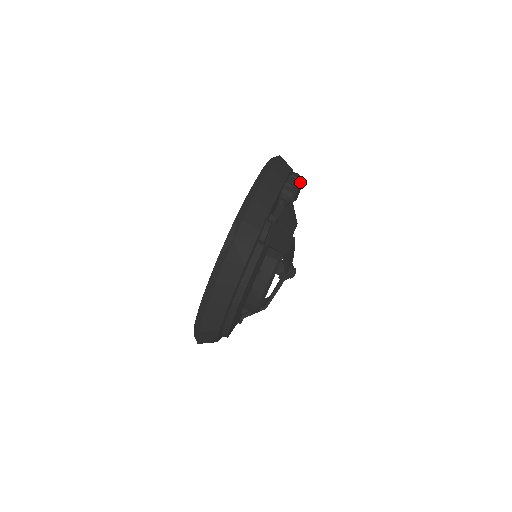
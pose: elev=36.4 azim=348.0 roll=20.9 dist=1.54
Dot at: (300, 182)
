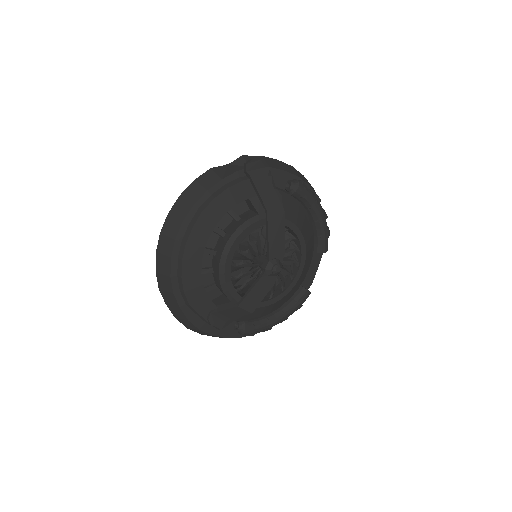
Dot at: (319, 204)
